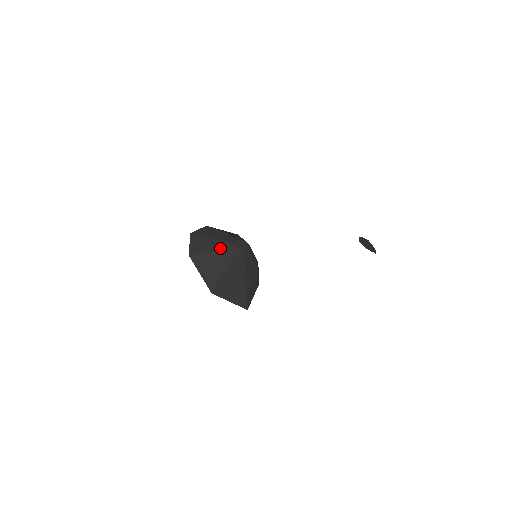
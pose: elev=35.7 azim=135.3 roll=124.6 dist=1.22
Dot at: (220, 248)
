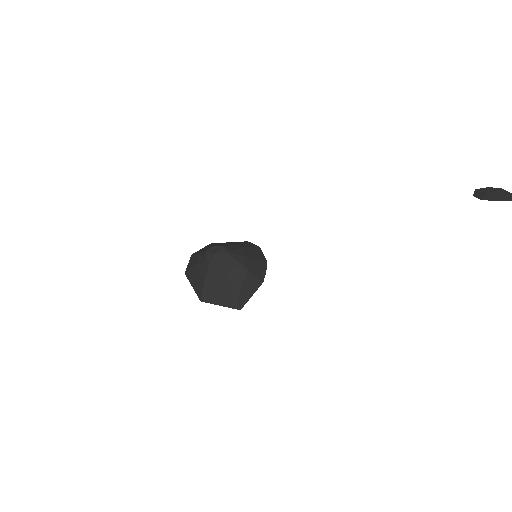
Dot at: (201, 259)
